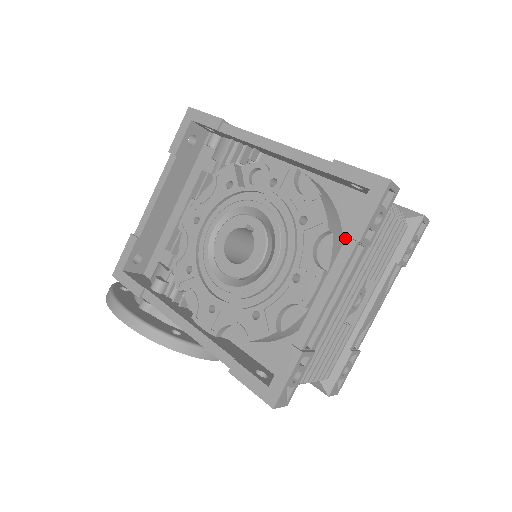
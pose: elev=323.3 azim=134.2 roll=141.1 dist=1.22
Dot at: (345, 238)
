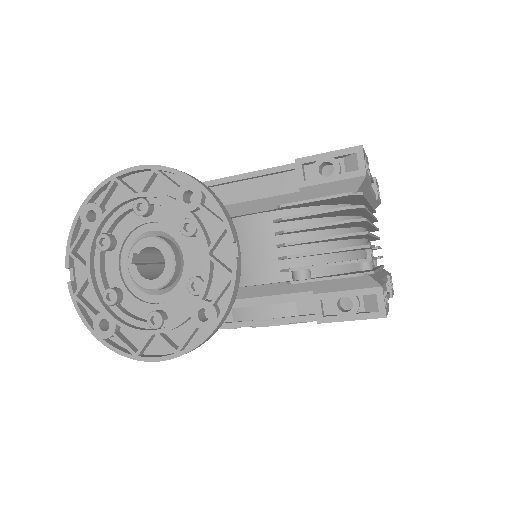
Dot at: occluded
